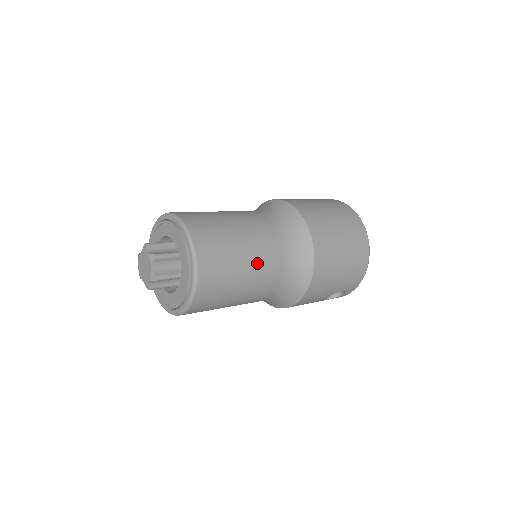
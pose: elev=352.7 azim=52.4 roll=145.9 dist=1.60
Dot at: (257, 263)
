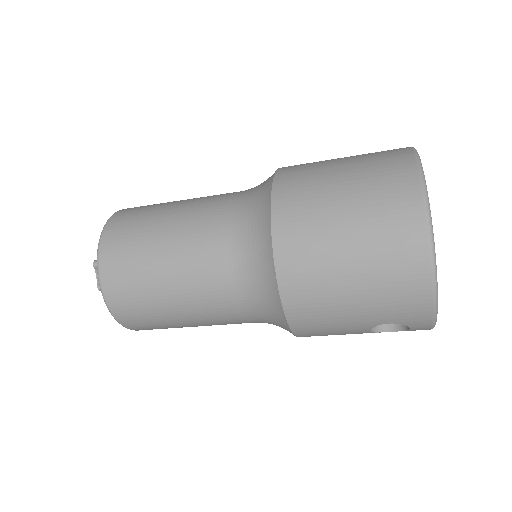
Dot at: (186, 276)
